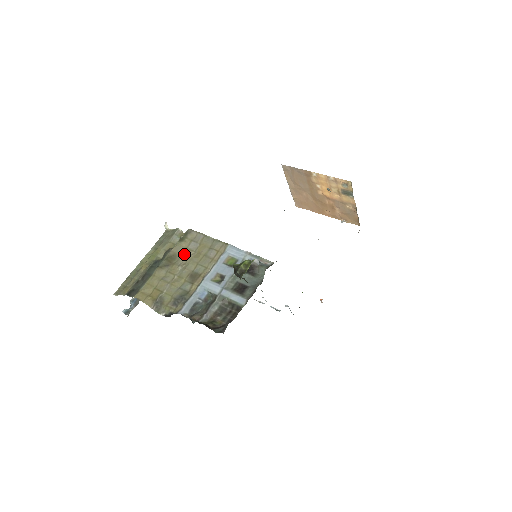
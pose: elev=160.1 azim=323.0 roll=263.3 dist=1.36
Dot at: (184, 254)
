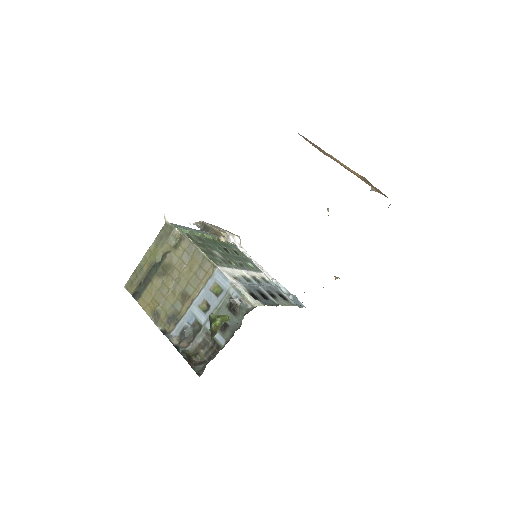
Dot at: (178, 265)
